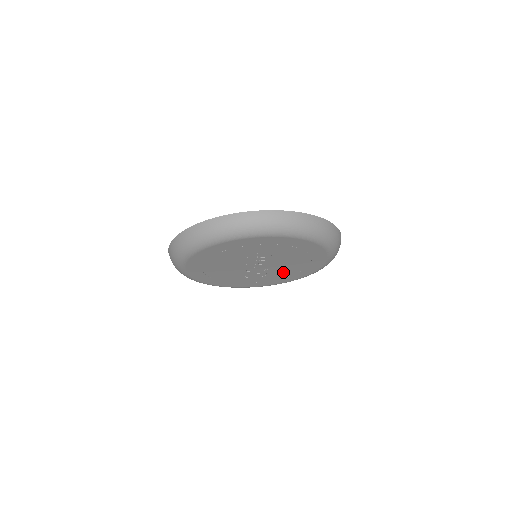
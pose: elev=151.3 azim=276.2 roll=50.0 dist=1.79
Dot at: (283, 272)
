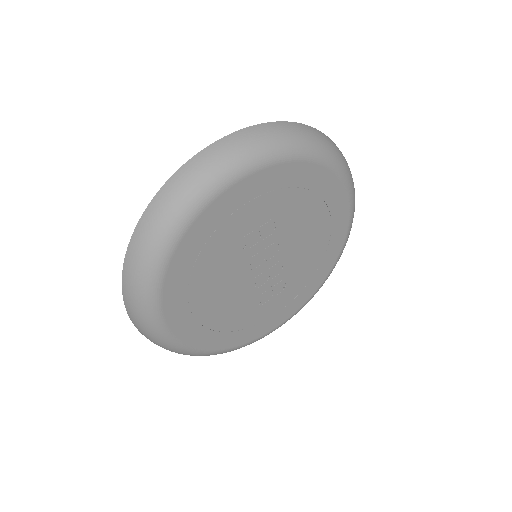
Dot at: (305, 266)
